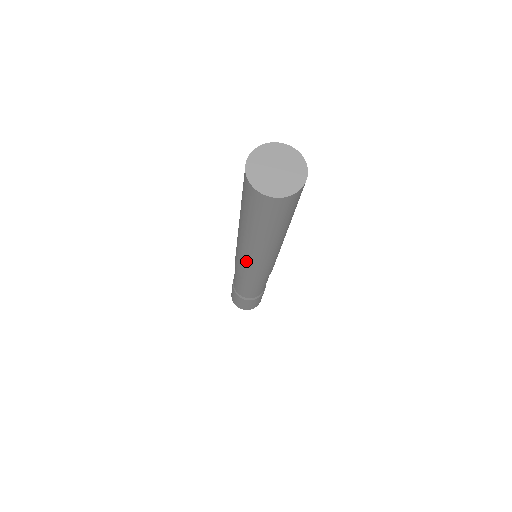
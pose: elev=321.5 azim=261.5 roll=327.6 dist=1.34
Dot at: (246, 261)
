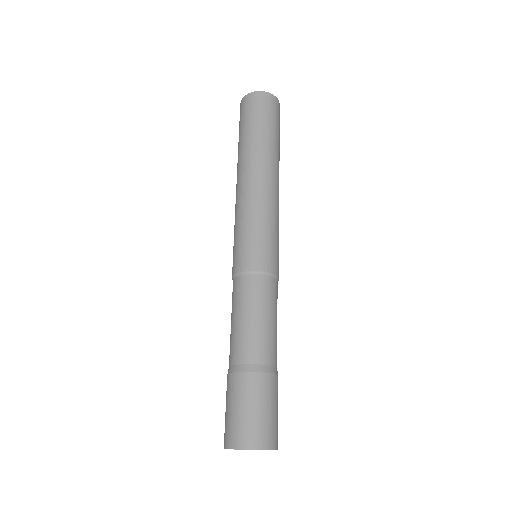
Dot at: (240, 216)
